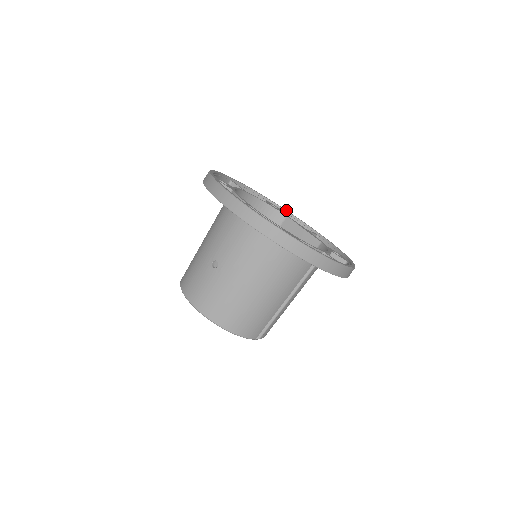
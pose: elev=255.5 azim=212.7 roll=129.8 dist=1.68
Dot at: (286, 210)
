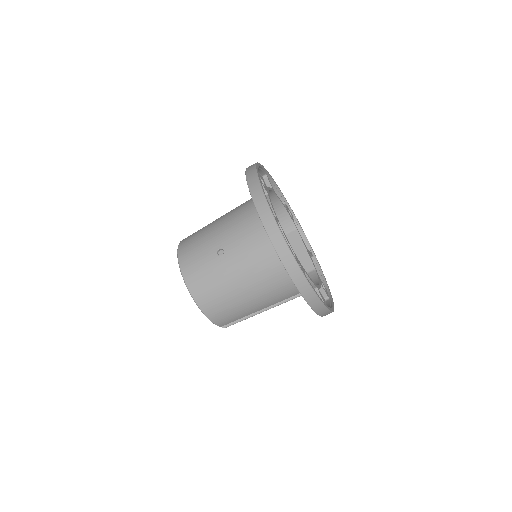
Dot at: occluded
